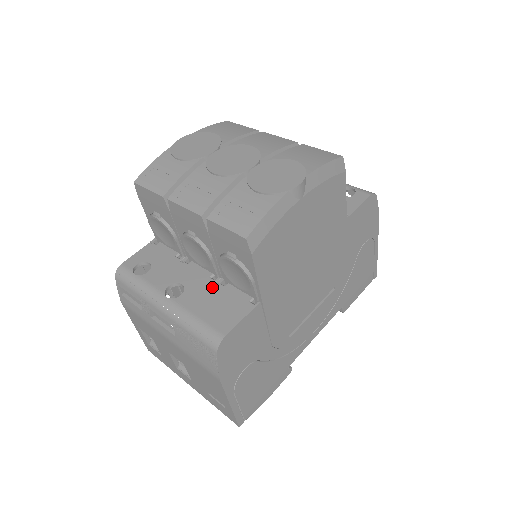
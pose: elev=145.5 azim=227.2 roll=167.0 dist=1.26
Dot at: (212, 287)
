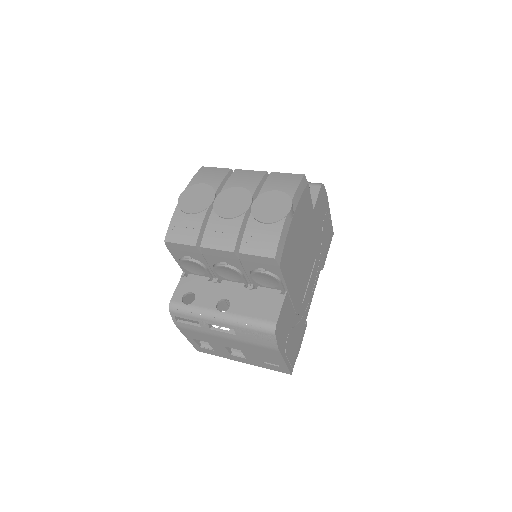
Dot at: (248, 293)
